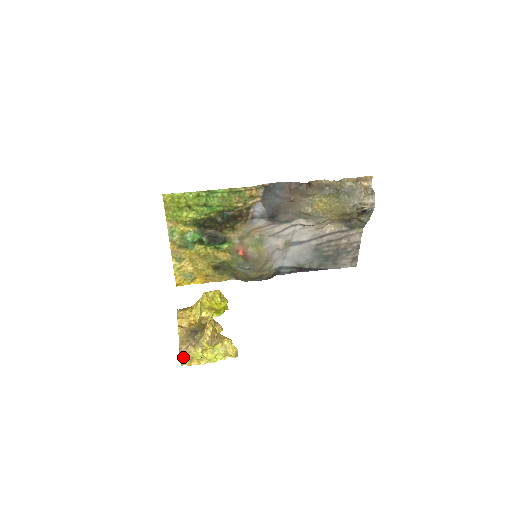
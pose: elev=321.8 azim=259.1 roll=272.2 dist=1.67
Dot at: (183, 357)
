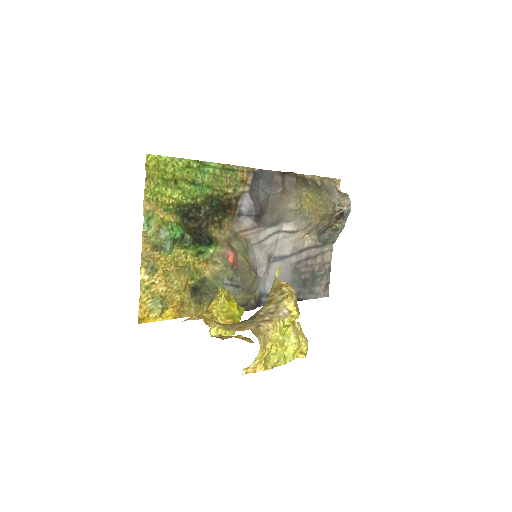
Dot at: (261, 338)
